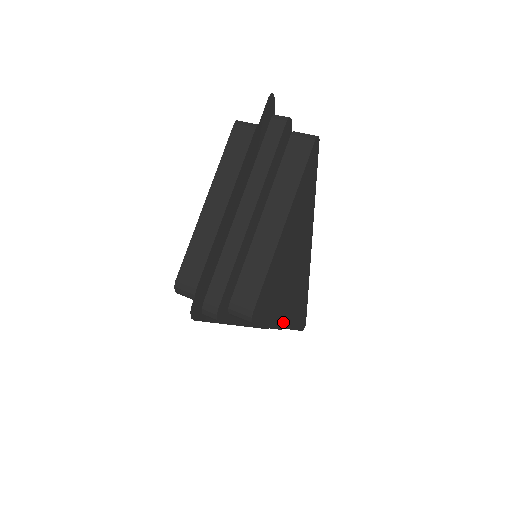
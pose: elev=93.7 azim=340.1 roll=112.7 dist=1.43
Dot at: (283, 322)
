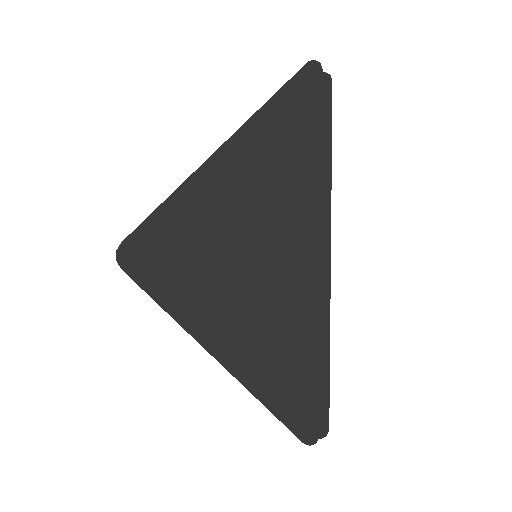
Dot at: (237, 347)
